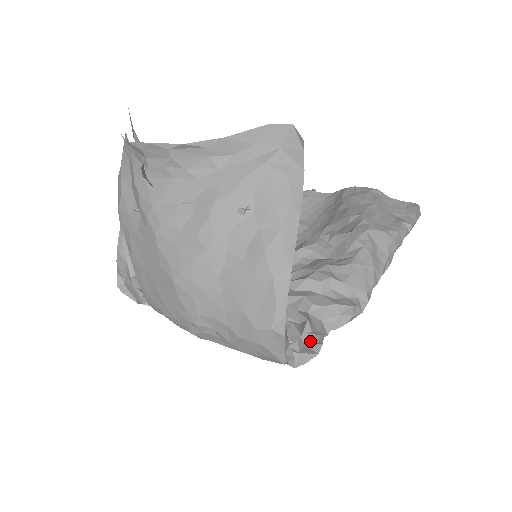
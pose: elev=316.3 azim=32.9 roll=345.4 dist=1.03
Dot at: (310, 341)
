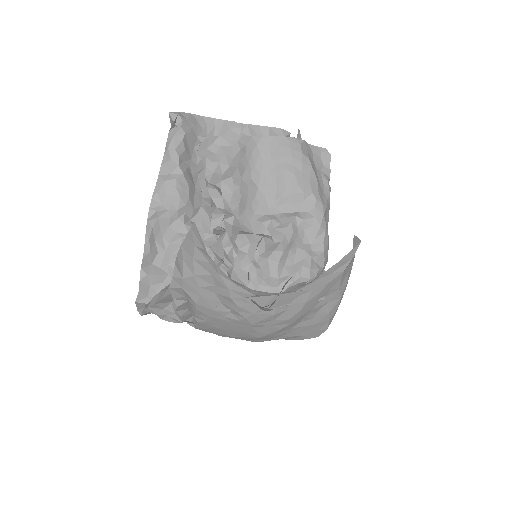
Dot at: occluded
